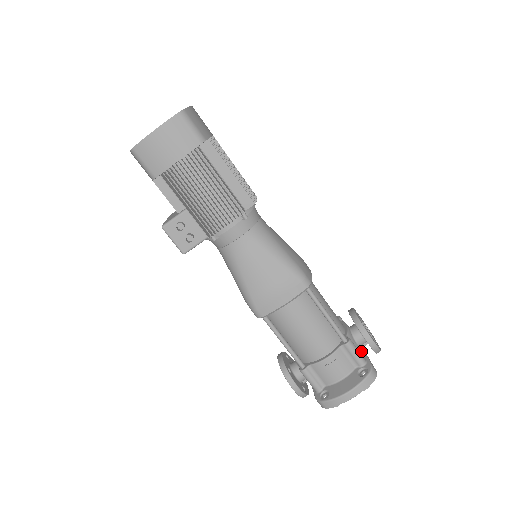
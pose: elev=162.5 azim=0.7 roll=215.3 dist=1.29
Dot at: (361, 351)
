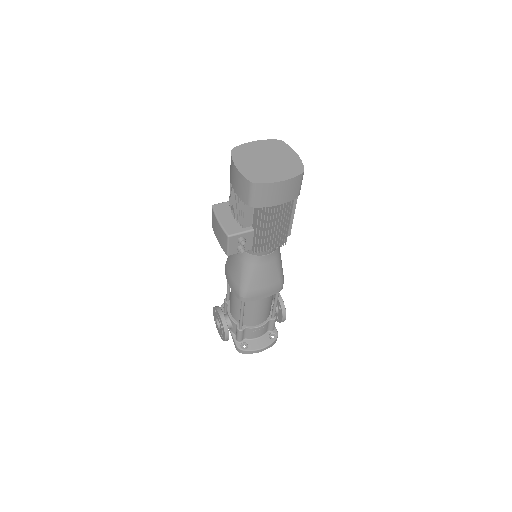
Dot at: occluded
